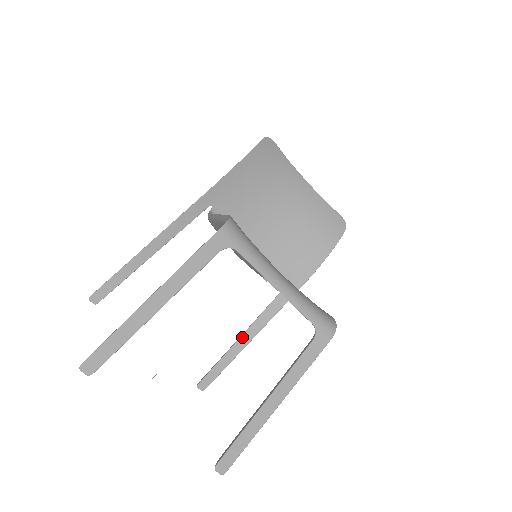
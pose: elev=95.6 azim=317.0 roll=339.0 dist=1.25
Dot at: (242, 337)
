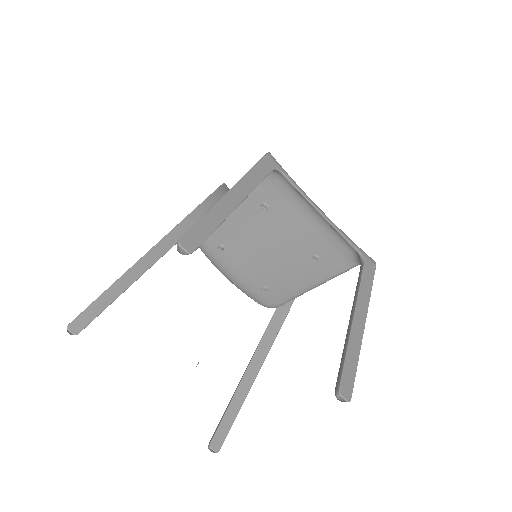
Dot at: (247, 371)
